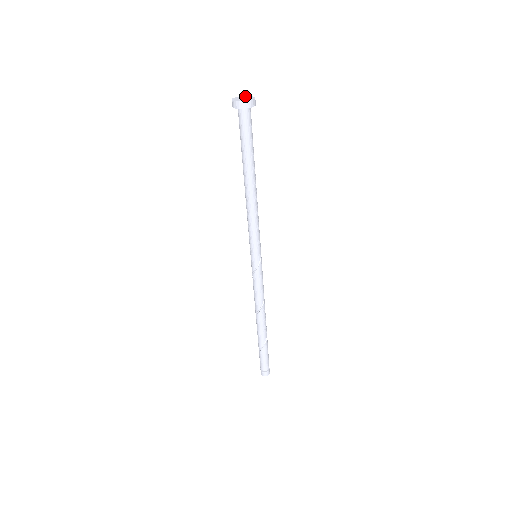
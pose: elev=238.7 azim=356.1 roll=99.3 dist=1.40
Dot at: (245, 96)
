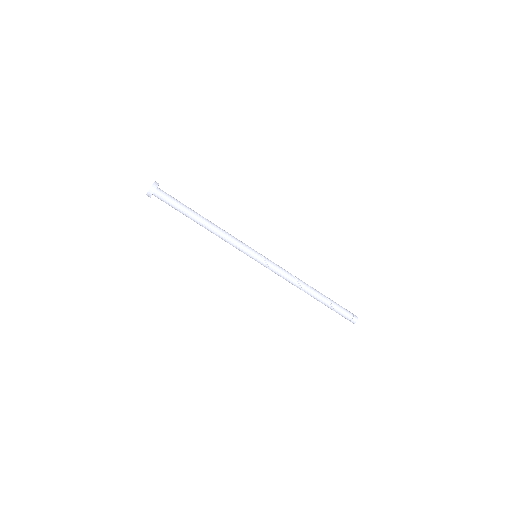
Dot at: occluded
